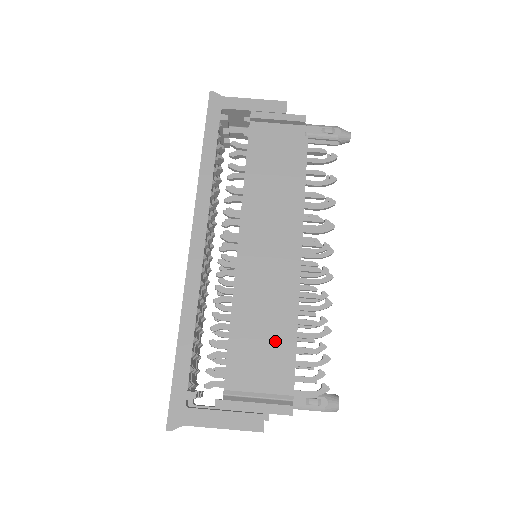
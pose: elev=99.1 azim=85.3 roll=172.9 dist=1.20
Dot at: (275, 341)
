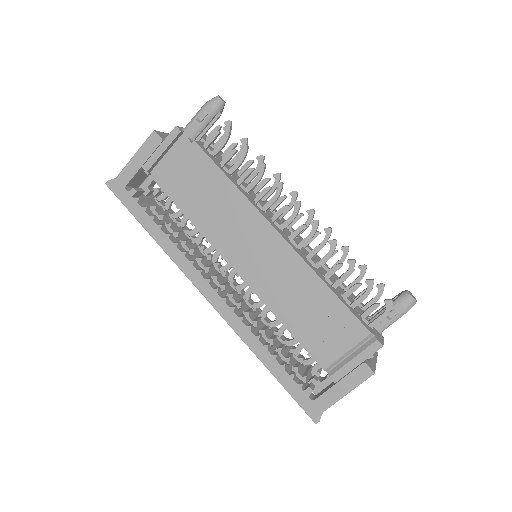
Dot at: (323, 310)
